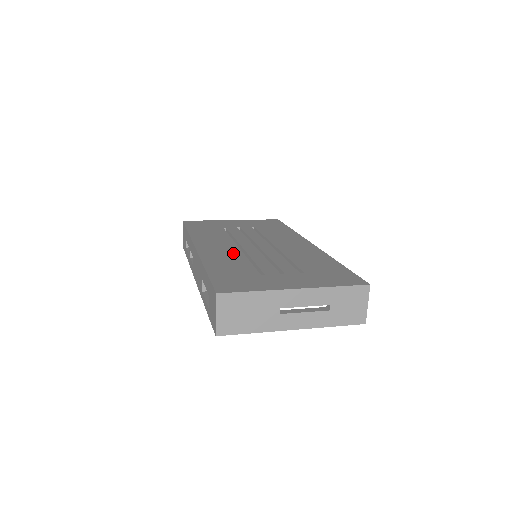
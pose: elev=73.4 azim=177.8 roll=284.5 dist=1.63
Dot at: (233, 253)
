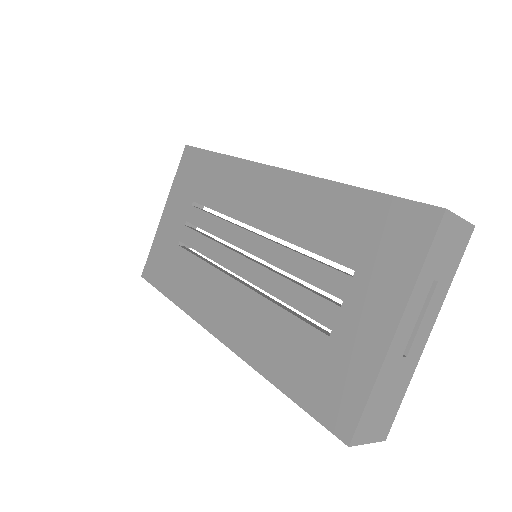
Dot at: (251, 307)
